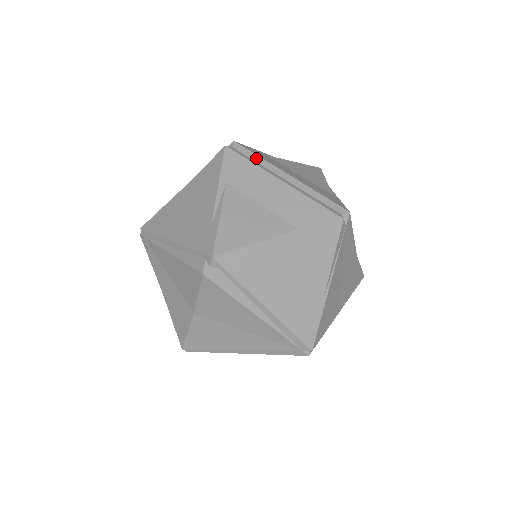
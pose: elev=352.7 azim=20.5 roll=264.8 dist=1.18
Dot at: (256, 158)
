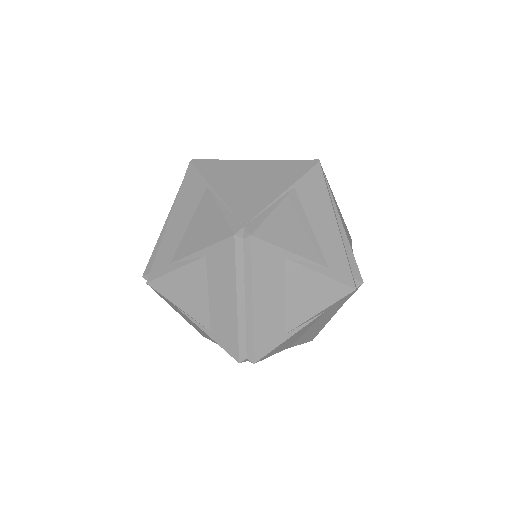
Dot at: (248, 267)
